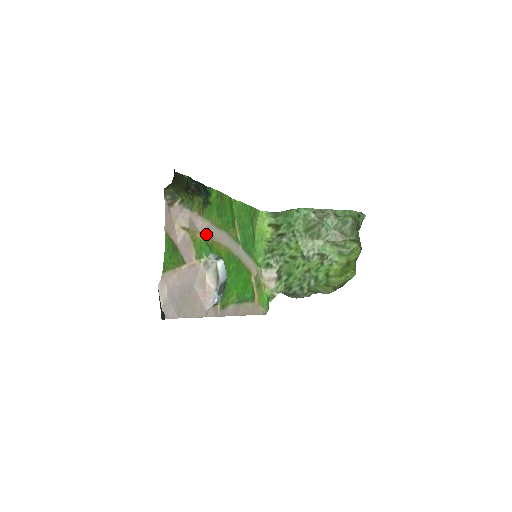
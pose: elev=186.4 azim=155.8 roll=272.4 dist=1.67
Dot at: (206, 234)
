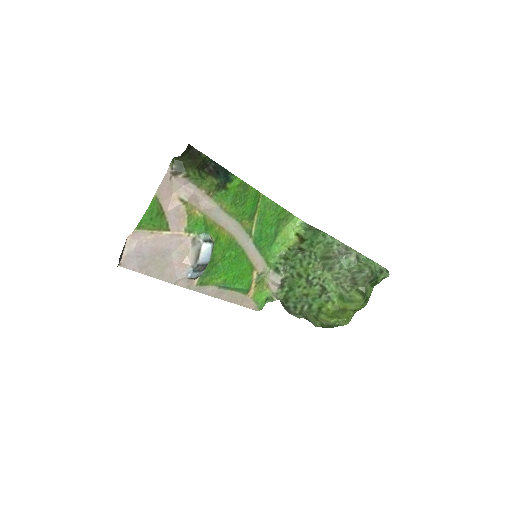
Dot at: (209, 214)
